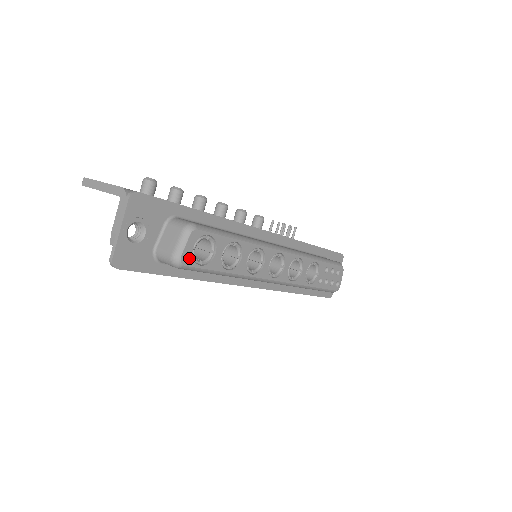
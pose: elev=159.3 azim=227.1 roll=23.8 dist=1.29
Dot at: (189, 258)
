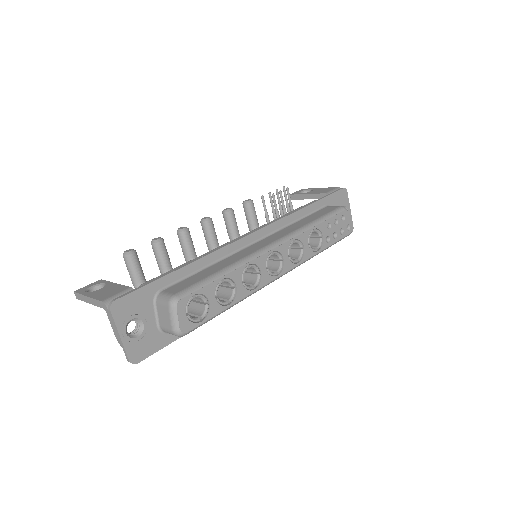
Dot at: (188, 324)
